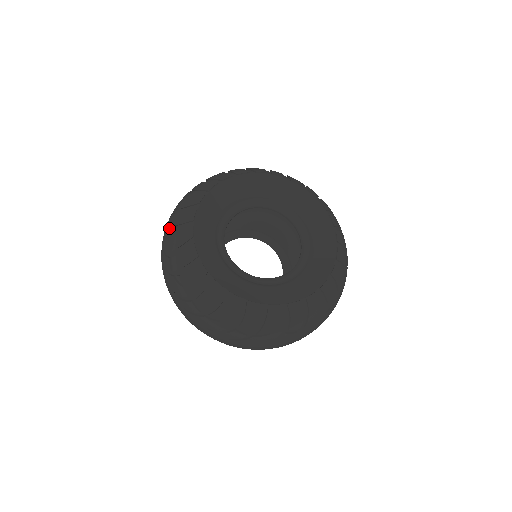
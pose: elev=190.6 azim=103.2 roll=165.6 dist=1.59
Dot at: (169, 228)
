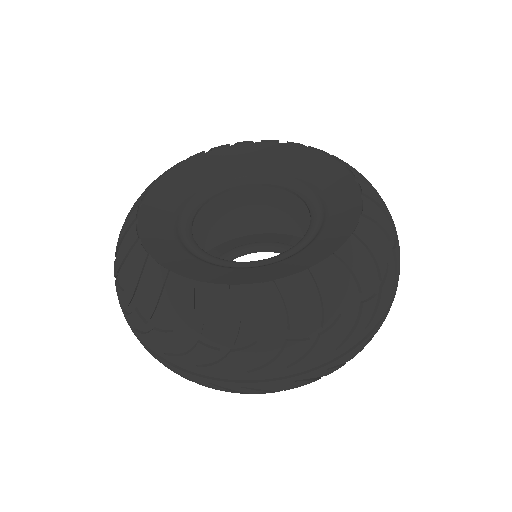
Dot at: occluded
